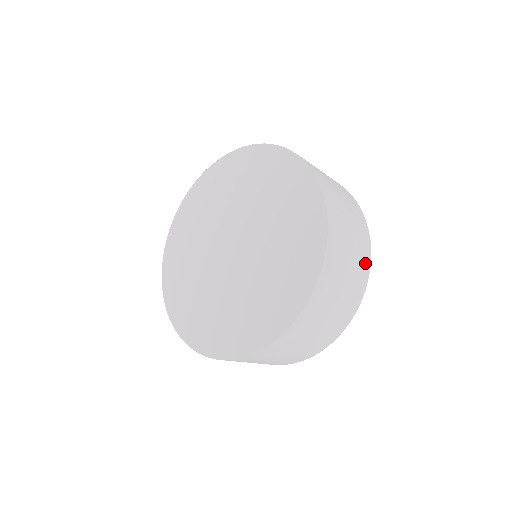
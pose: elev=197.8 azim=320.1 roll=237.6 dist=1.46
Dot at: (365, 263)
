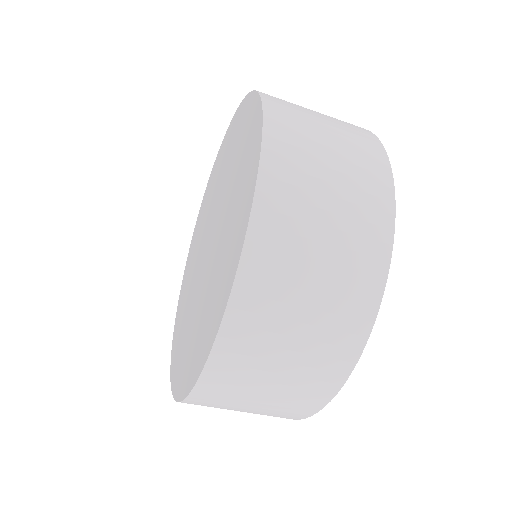
Dot at: (356, 127)
